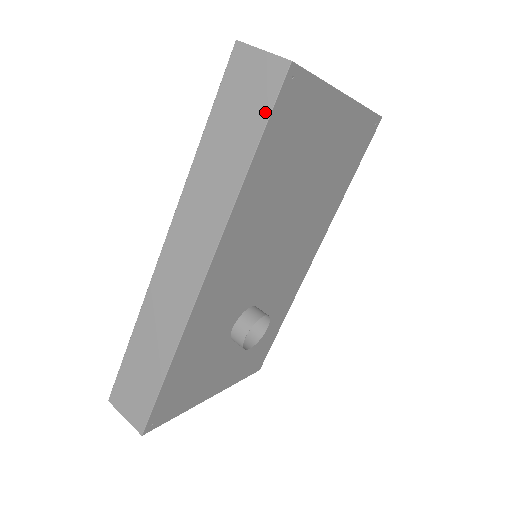
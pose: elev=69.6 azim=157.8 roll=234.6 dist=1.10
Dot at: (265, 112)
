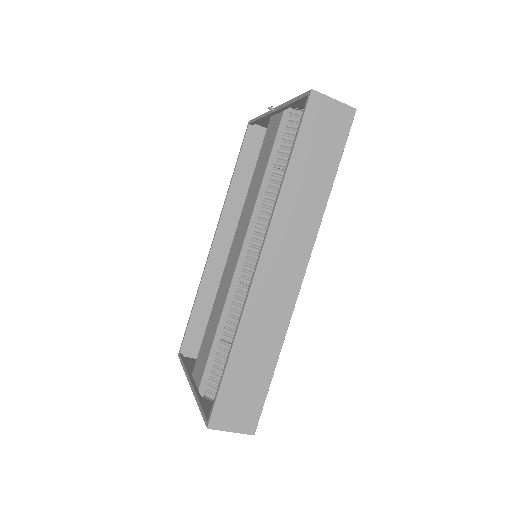
Dot at: (341, 144)
